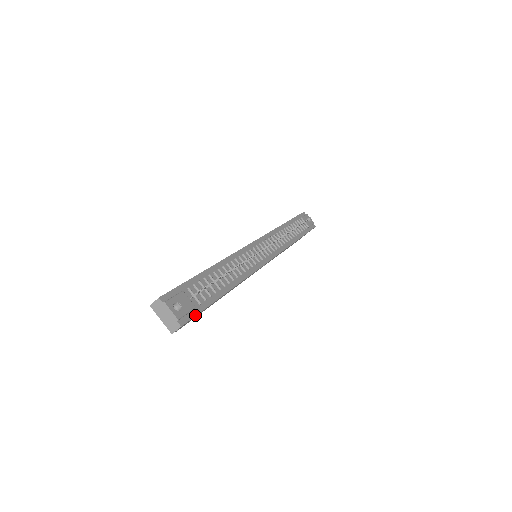
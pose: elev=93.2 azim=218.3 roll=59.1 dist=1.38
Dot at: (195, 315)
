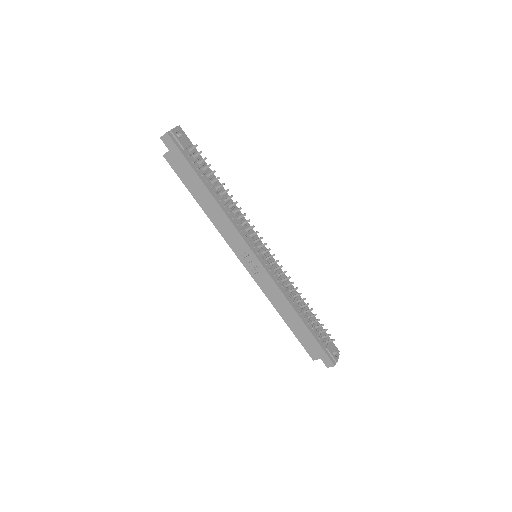
Dot at: (179, 148)
